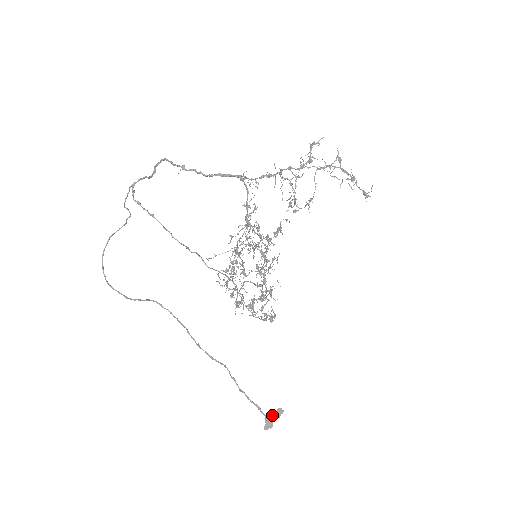
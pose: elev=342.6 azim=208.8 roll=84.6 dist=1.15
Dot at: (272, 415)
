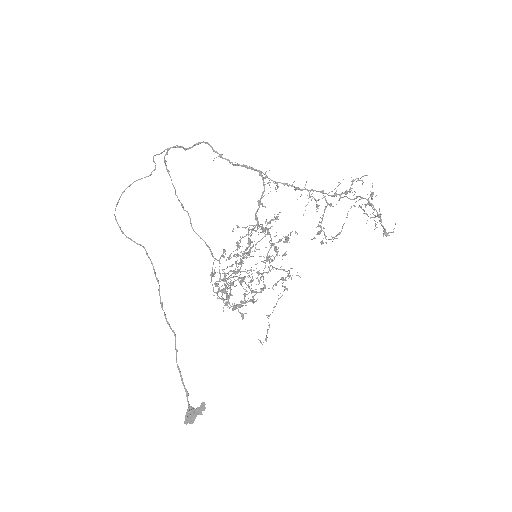
Dot at: (196, 409)
